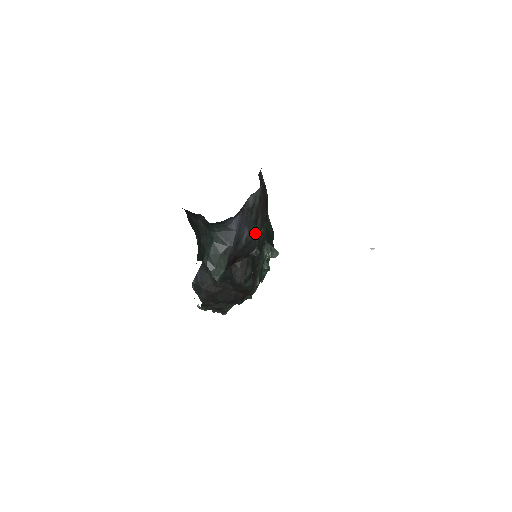
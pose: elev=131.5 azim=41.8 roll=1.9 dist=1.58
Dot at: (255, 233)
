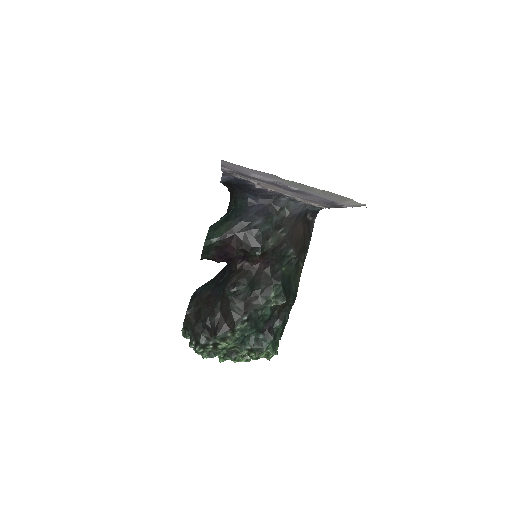
Dot at: (269, 235)
